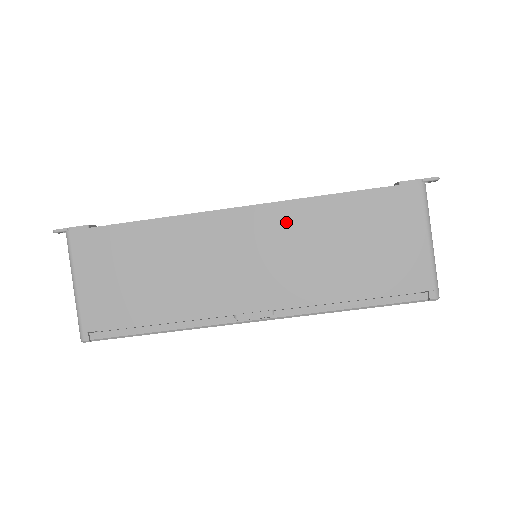
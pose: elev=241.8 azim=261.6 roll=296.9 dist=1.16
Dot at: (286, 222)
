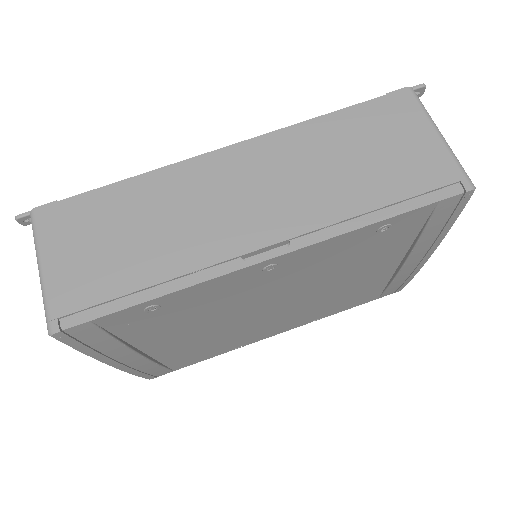
Dot at: (280, 150)
